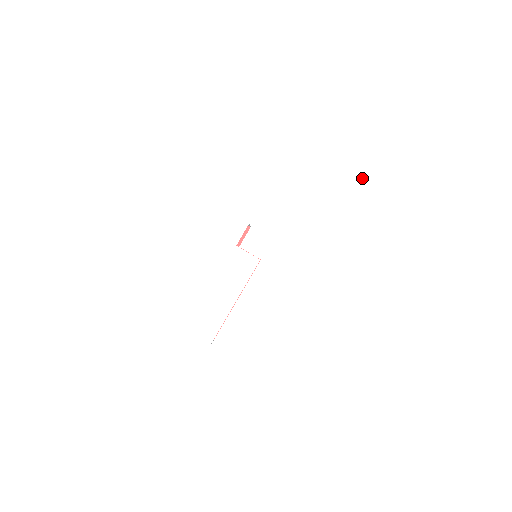
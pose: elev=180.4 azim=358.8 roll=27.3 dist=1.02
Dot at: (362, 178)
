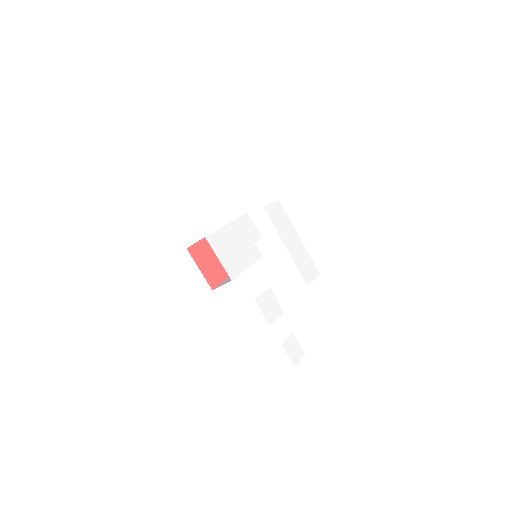
Dot at: (304, 253)
